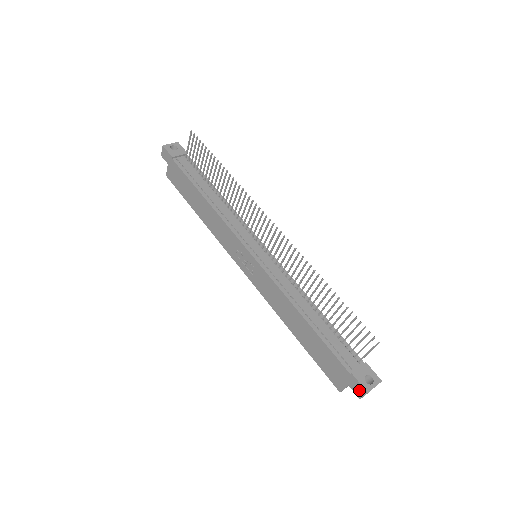
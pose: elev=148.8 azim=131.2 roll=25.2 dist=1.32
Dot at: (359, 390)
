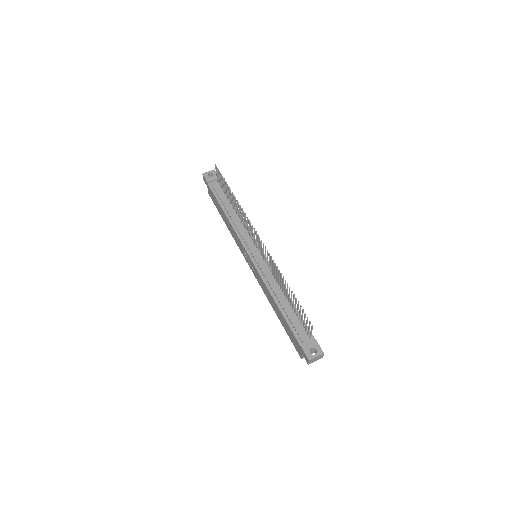
Dot at: (306, 358)
